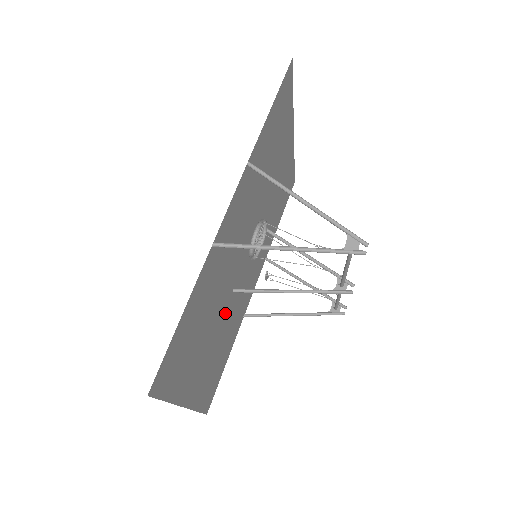
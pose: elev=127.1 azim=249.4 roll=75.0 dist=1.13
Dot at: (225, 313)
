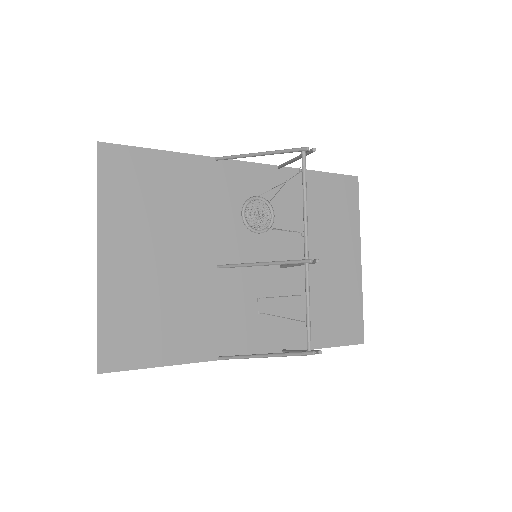
Dot at: (197, 271)
